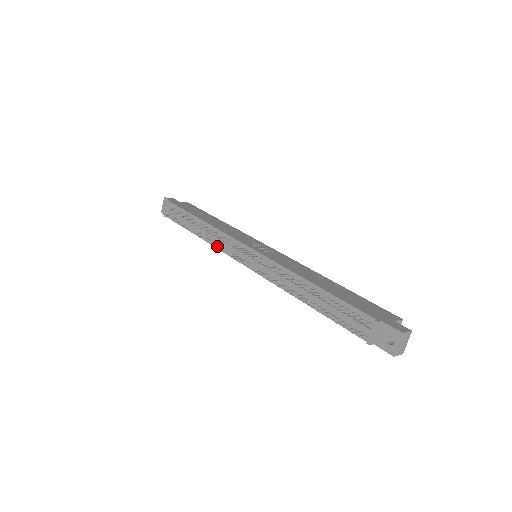
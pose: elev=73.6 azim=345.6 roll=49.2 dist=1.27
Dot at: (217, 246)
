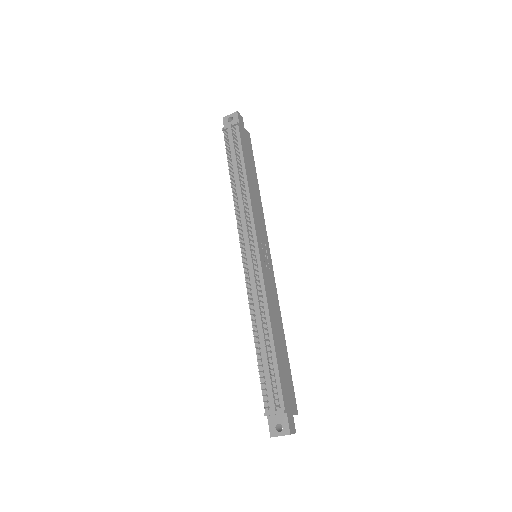
Dot at: (238, 214)
